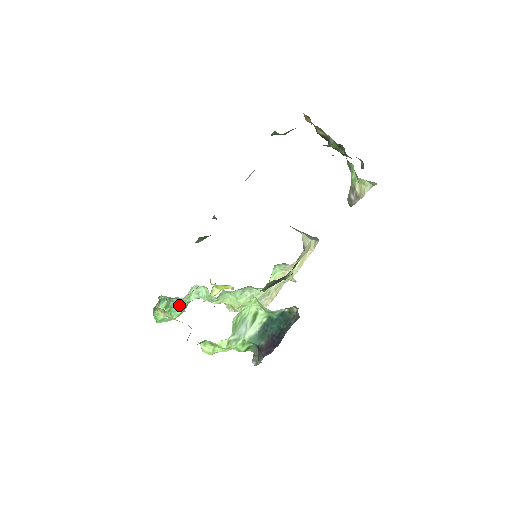
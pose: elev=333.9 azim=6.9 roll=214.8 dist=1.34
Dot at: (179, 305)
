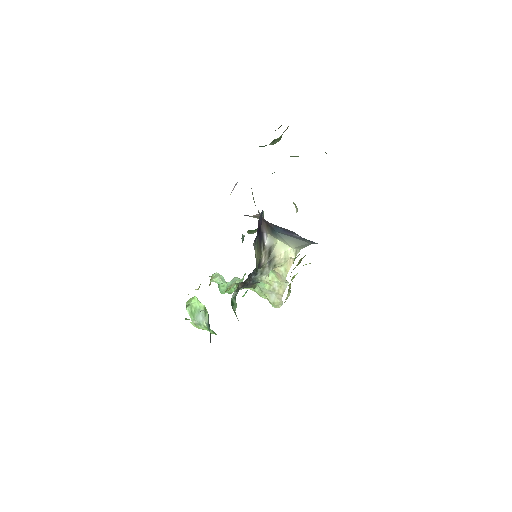
Dot at: (219, 285)
